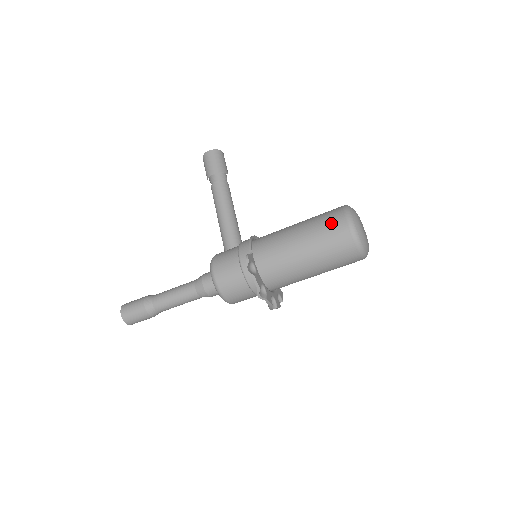
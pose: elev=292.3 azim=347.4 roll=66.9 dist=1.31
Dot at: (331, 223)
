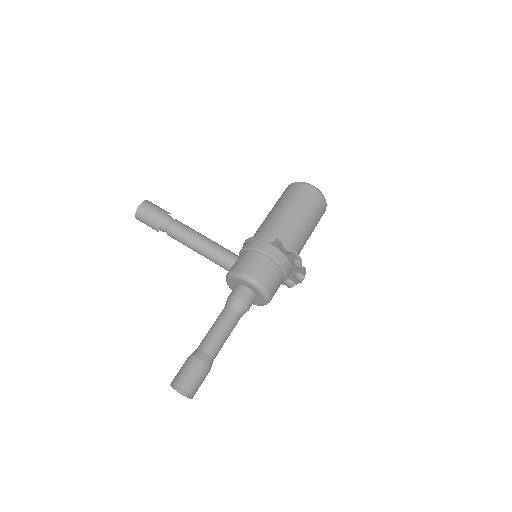
Dot at: (302, 193)
